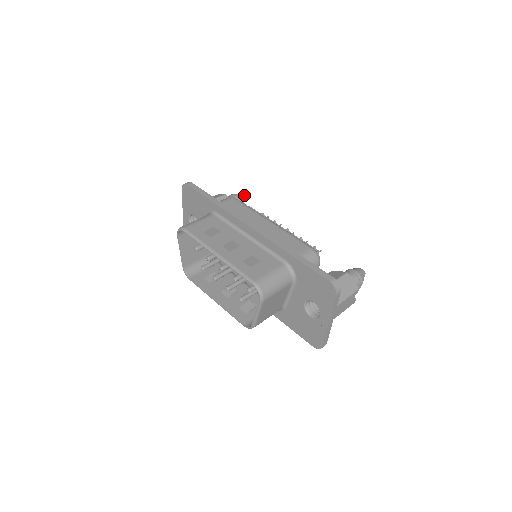
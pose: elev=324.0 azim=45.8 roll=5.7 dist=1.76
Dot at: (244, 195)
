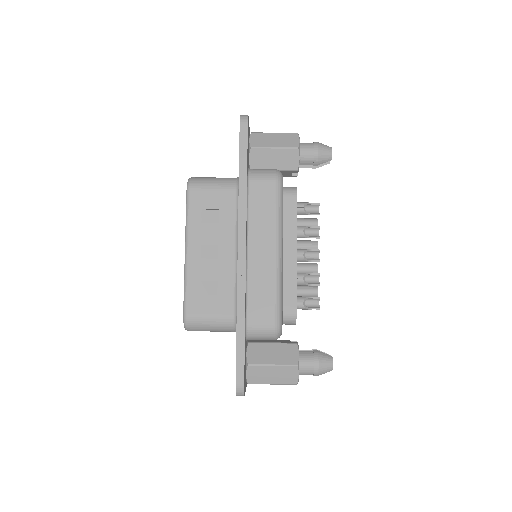
Dot at: (331, 154)
